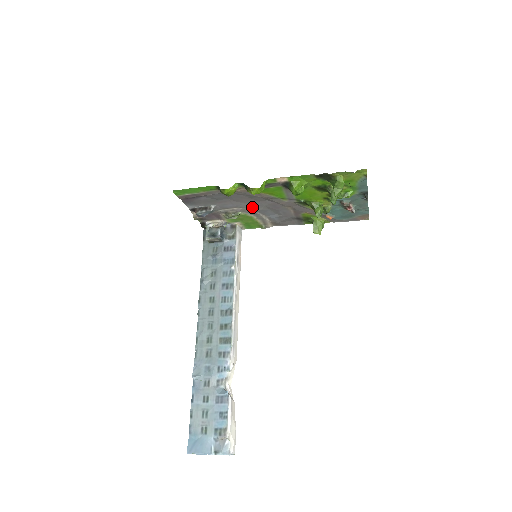
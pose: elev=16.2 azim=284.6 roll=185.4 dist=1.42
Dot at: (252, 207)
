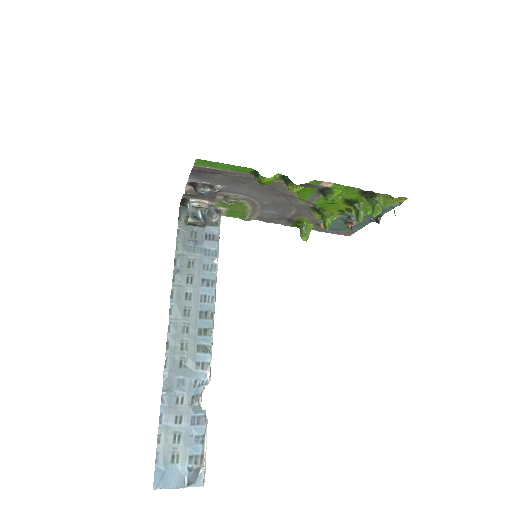
Dot at: (259, 198)
